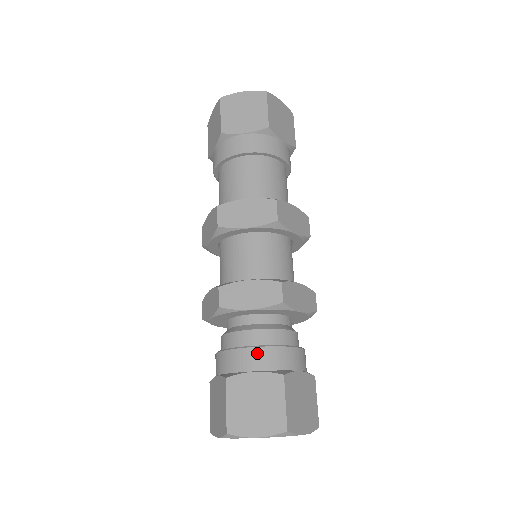
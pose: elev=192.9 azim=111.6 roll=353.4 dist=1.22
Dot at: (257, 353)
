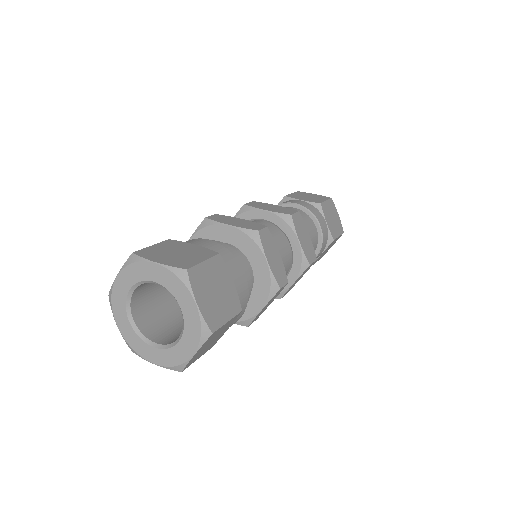
Dot at: occluded
